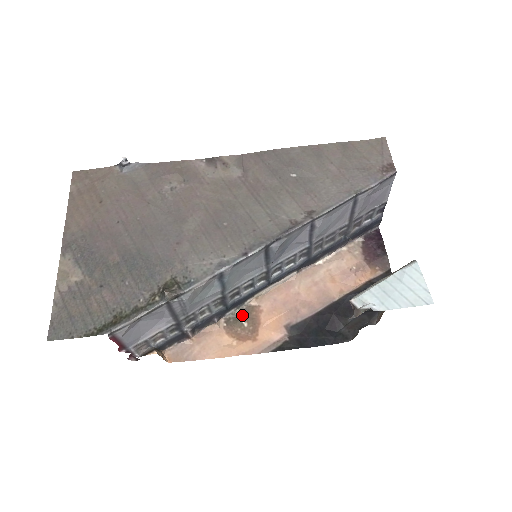
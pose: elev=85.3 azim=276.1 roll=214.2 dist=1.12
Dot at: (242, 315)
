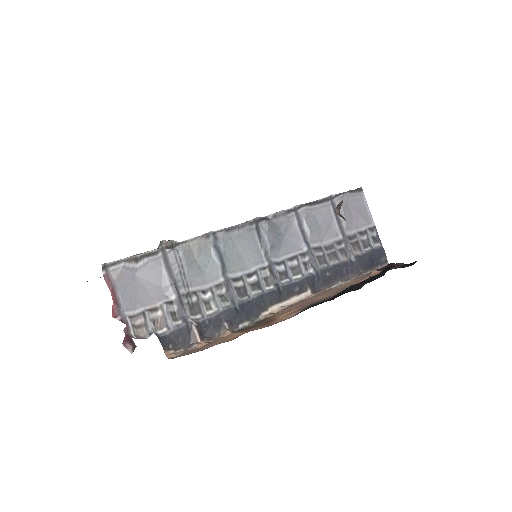
Dot at: (257, 324)
